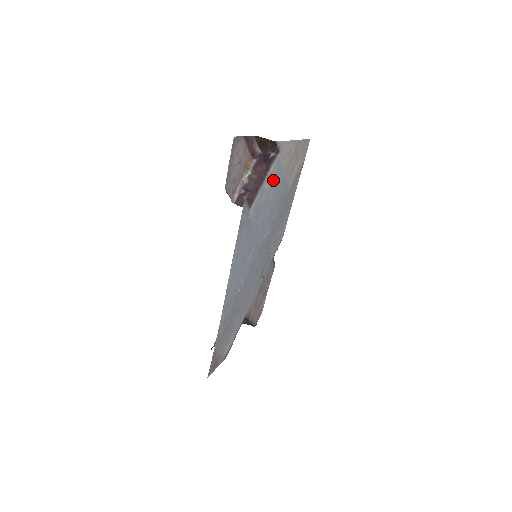
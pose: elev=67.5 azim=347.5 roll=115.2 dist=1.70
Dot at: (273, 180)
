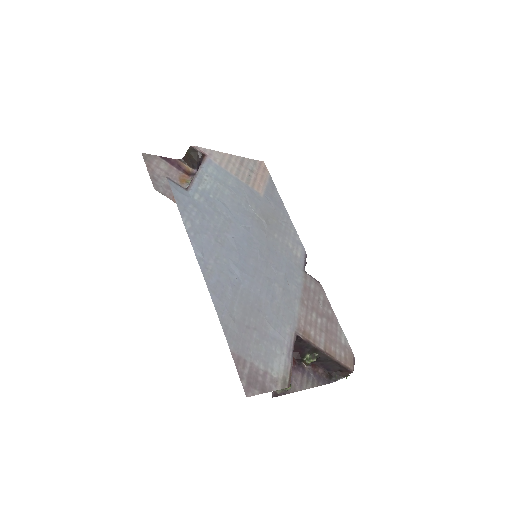
Dot at: (216, 177)
